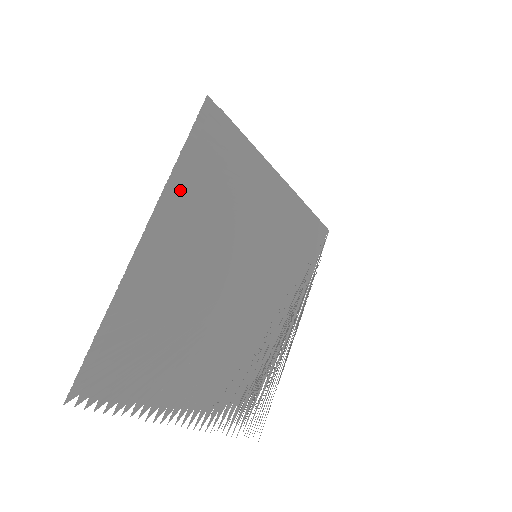
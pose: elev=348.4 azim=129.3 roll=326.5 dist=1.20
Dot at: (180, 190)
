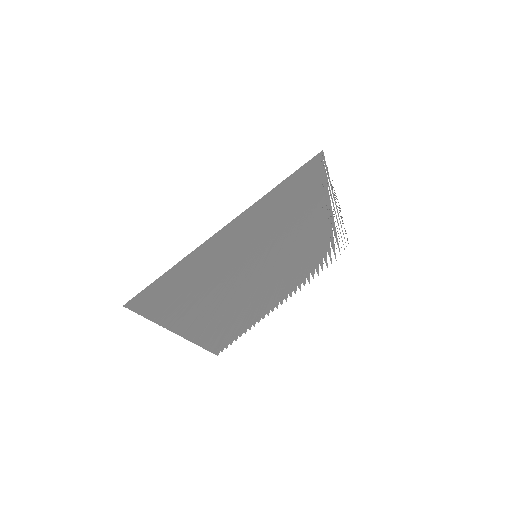
Dot at: (172, 319)
